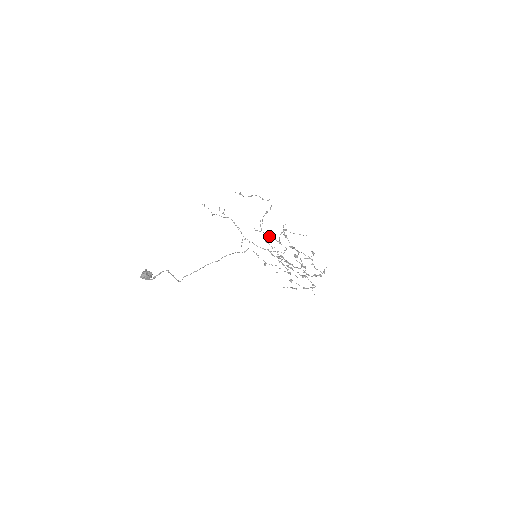
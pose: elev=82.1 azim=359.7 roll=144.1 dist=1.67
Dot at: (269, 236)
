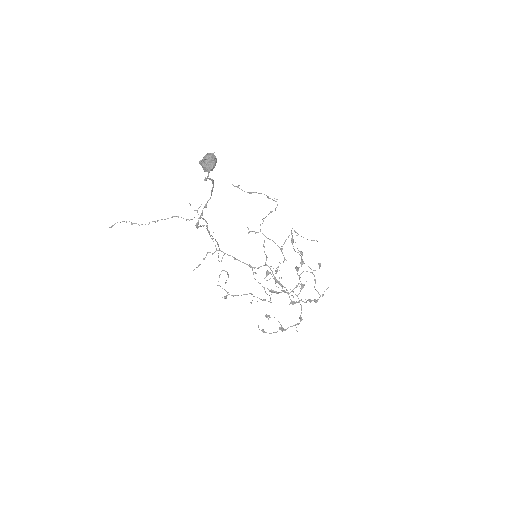
Dot at: (270, 239)
